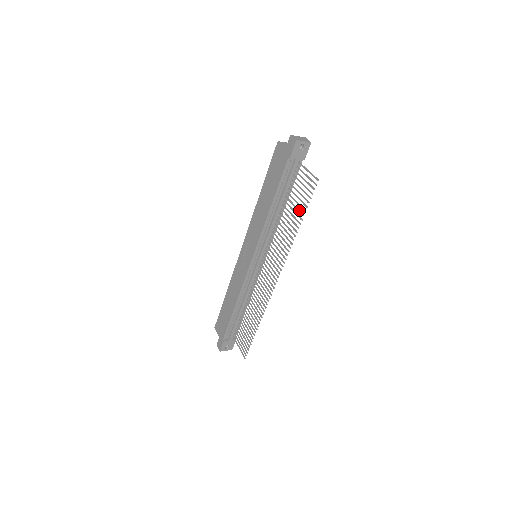
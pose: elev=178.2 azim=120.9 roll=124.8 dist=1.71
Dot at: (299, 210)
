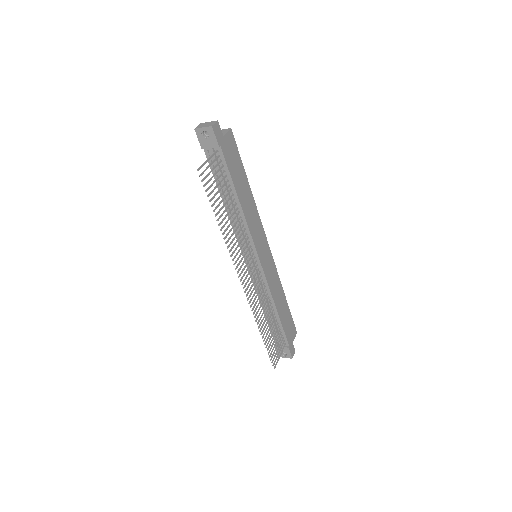
Dot at: (217, 205)
